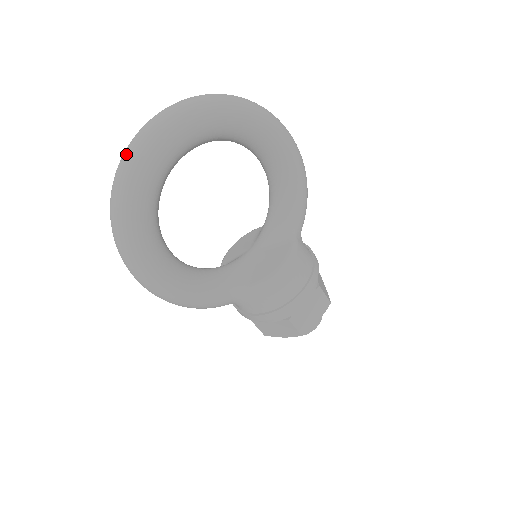
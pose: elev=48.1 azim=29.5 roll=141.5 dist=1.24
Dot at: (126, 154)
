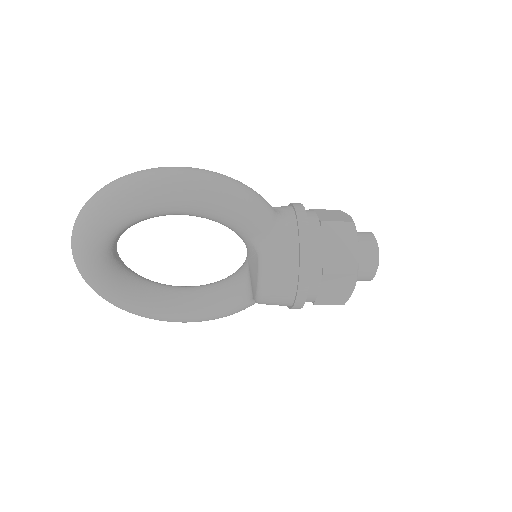
Dot at: occluded
